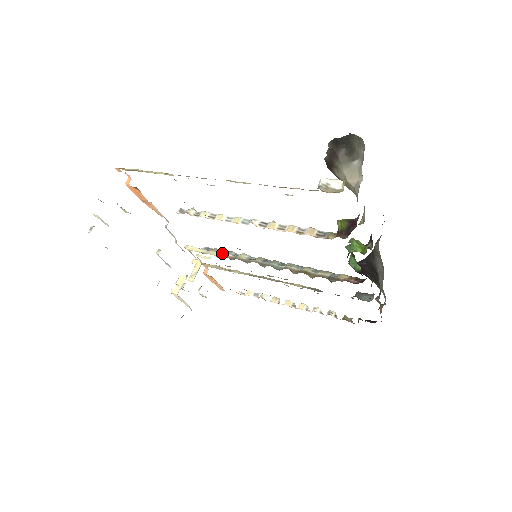
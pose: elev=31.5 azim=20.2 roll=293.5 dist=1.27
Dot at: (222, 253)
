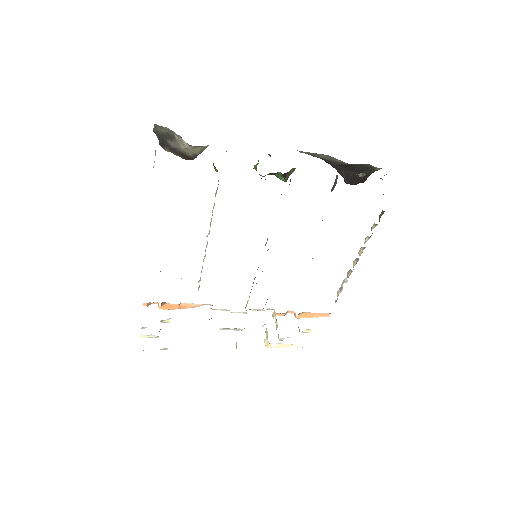
Dot at: (253, 283)
